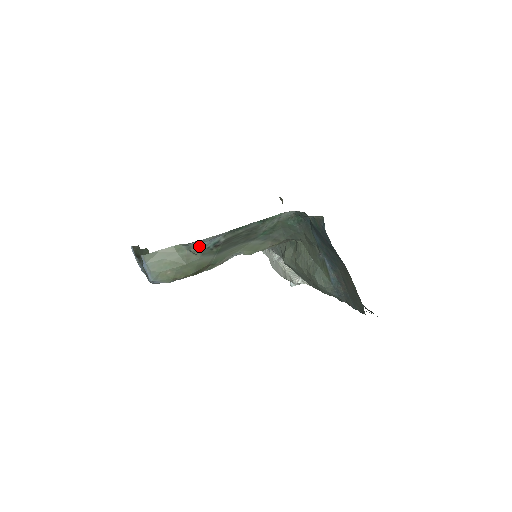
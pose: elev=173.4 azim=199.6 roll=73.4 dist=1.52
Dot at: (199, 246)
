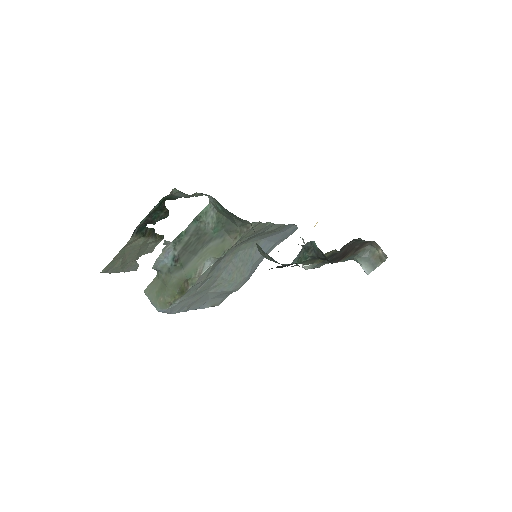
Dot at: (165, 267)
